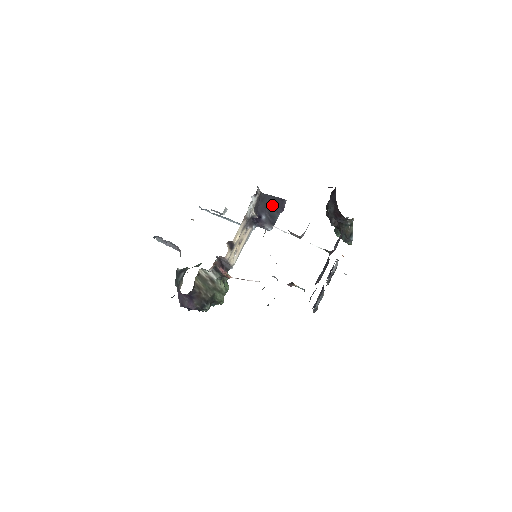
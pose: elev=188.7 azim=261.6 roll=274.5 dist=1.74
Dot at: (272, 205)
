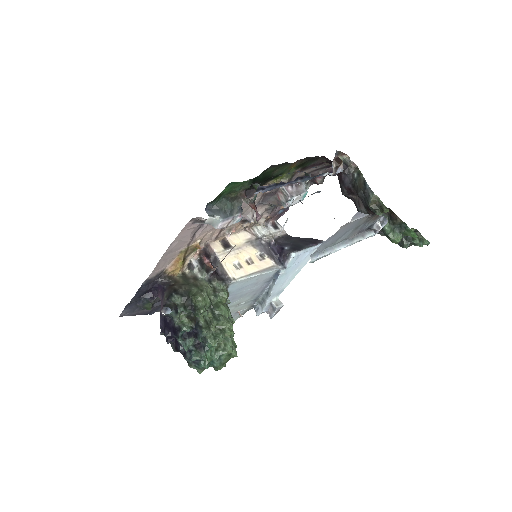
Dot at: (301, 242)
